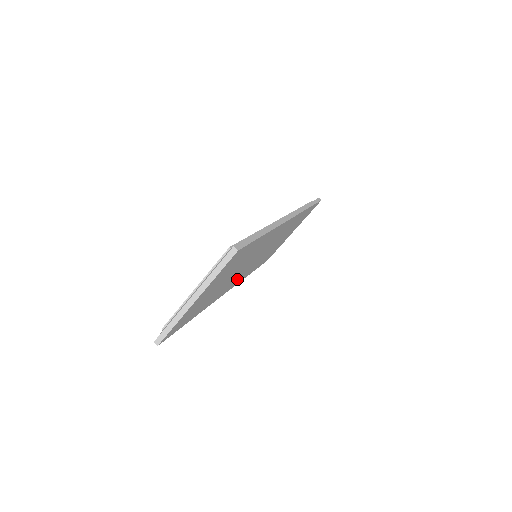
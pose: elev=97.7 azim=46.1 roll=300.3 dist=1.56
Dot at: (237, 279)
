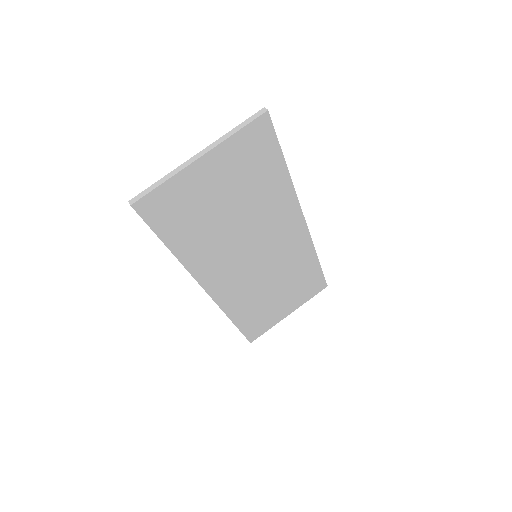
Dot at: (226, 277)
